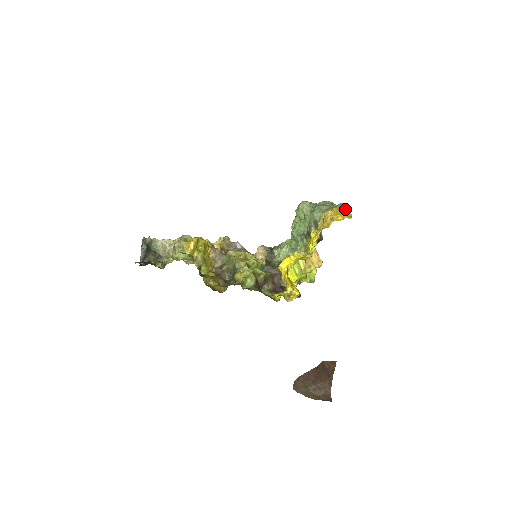
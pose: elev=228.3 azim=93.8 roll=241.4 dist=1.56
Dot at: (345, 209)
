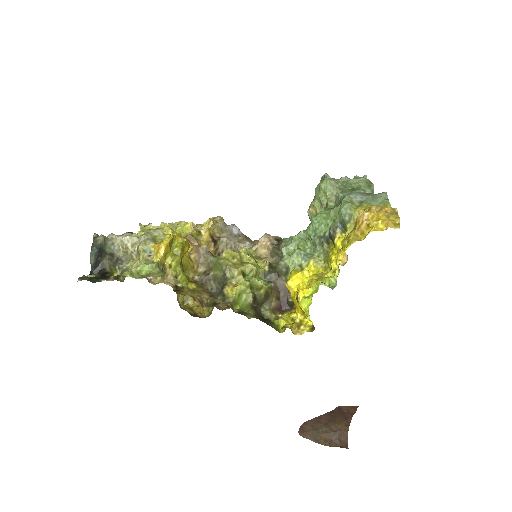
Dot at: (390, 210)
